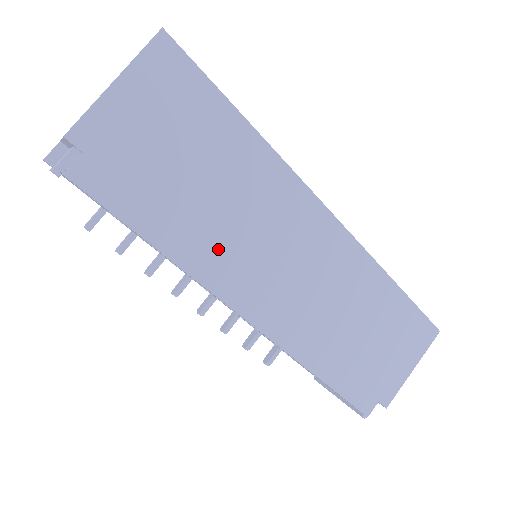
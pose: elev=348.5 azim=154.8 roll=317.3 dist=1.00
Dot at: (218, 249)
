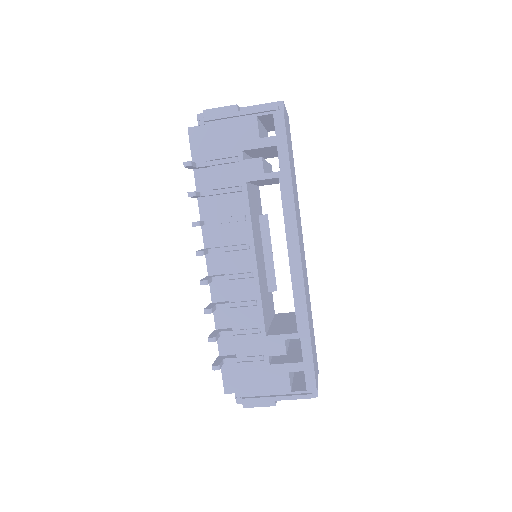
Dot at: (296, 206)
